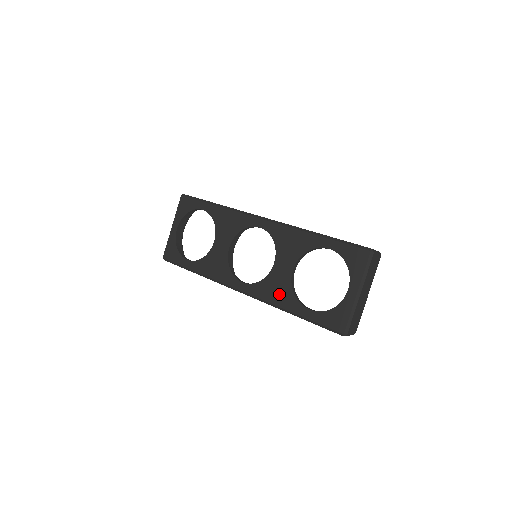
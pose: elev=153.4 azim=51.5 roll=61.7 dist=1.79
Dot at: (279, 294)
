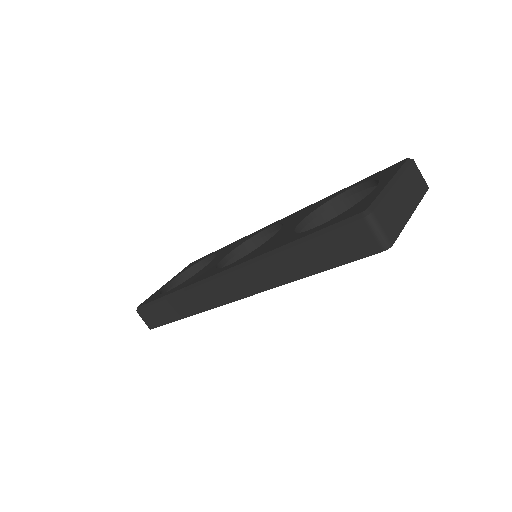
Dot at: (273, 244)
